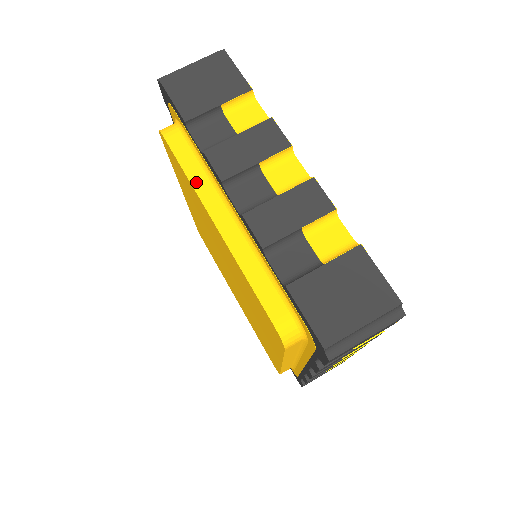
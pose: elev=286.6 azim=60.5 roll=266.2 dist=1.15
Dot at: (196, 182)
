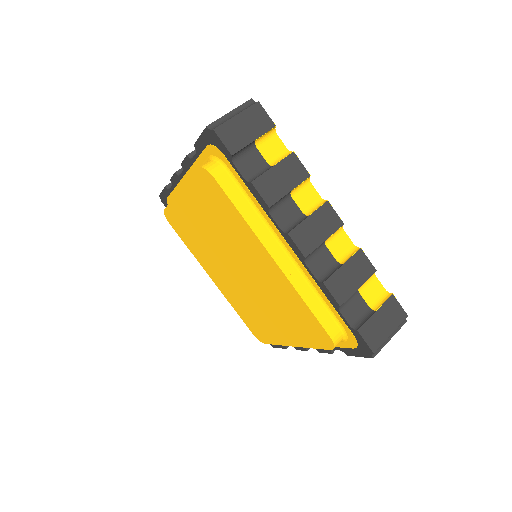
Dot at: occluded
